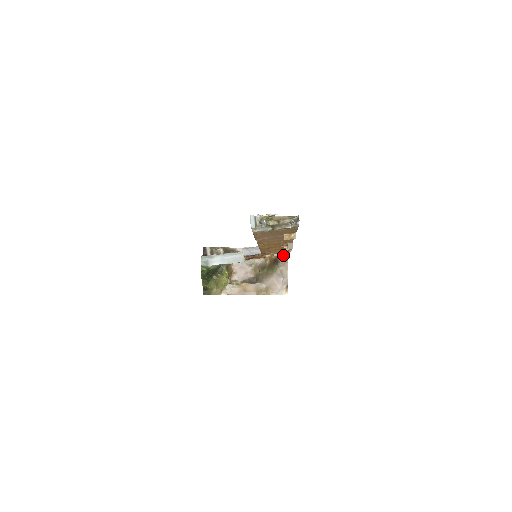
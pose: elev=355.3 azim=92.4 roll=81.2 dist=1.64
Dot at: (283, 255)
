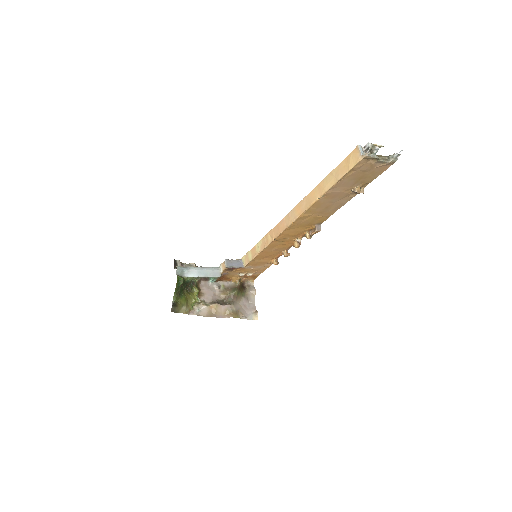
Dot at: (249, 281)
